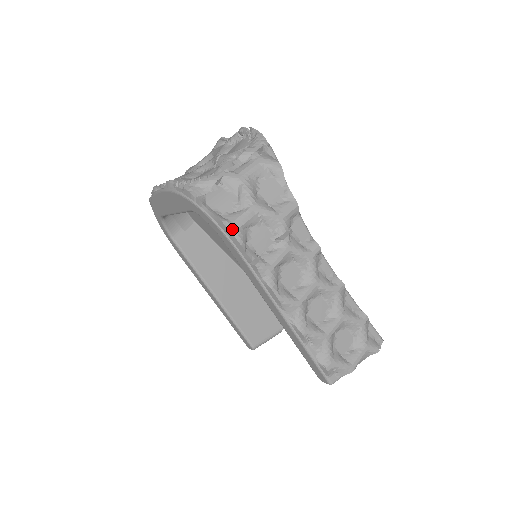
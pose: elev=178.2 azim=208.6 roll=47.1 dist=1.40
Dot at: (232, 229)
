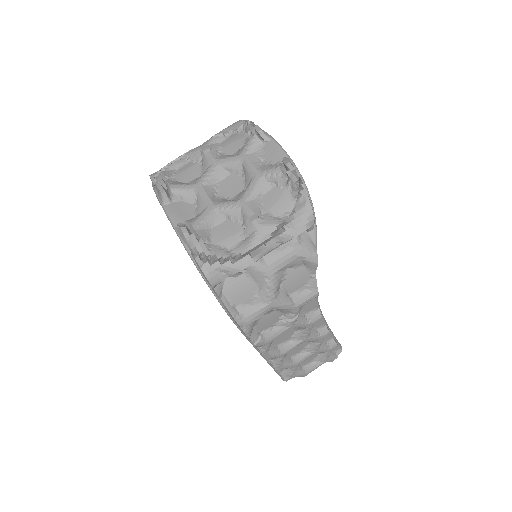
Dot at: (243, 325)
